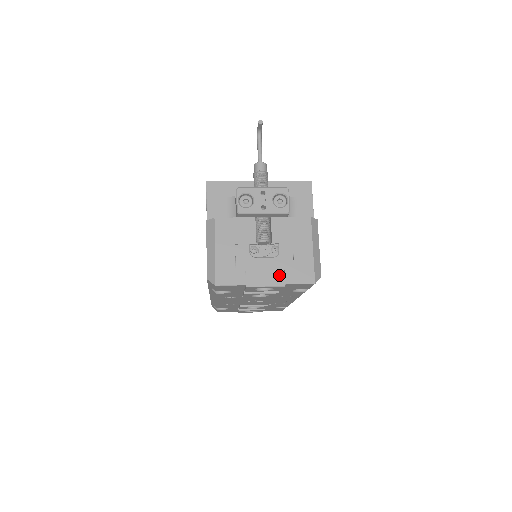
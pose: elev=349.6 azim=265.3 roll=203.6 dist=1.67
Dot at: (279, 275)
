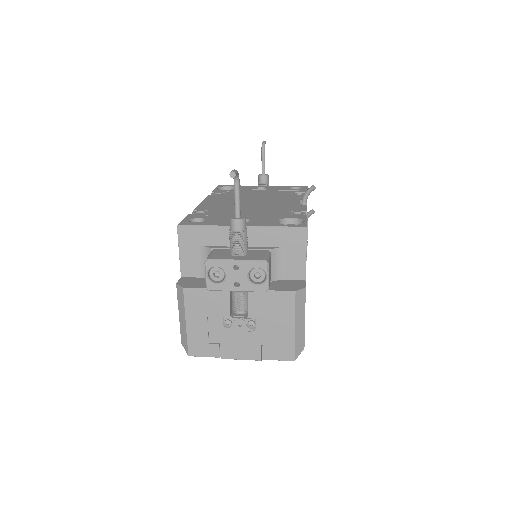
Dot at: (255, 350)
